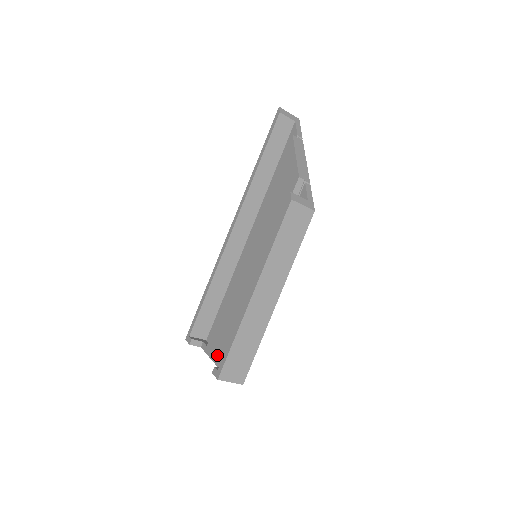
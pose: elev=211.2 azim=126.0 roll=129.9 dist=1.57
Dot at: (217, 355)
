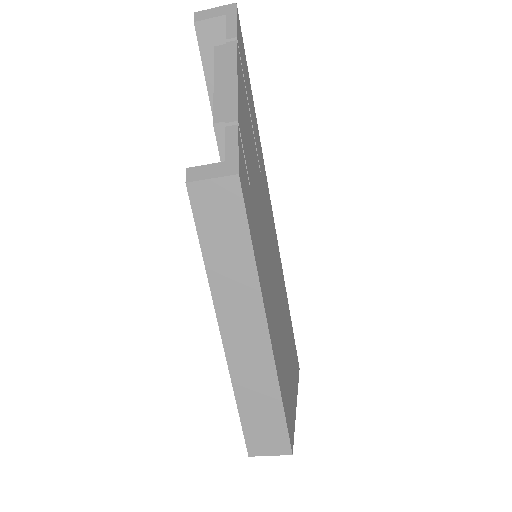
Dot at: occluded
